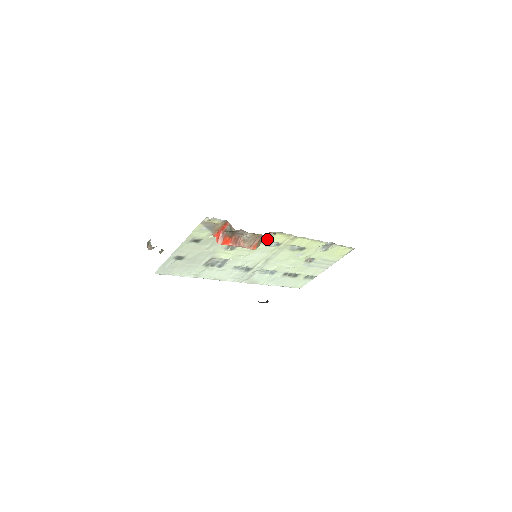
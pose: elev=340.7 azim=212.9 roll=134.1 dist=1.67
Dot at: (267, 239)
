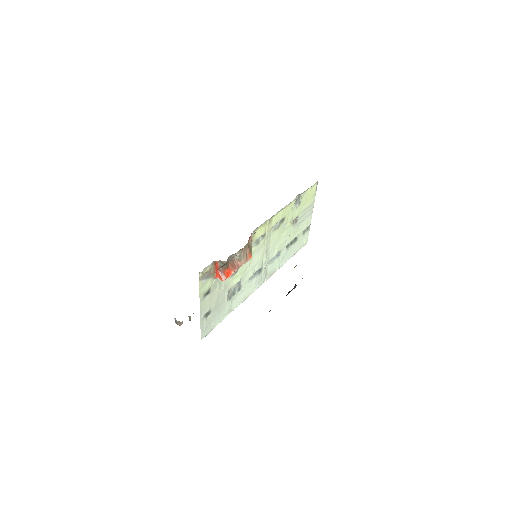
Dot at: (253, 241)
